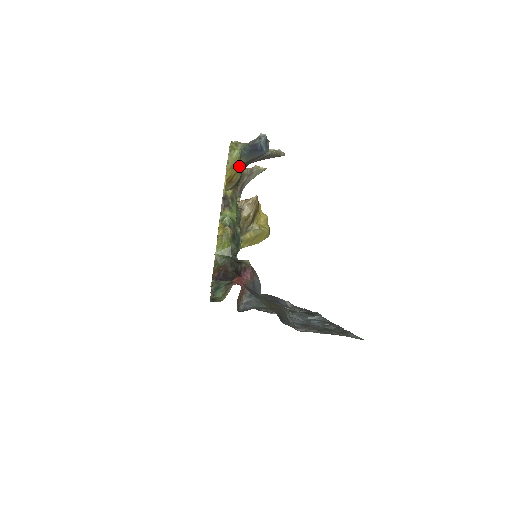
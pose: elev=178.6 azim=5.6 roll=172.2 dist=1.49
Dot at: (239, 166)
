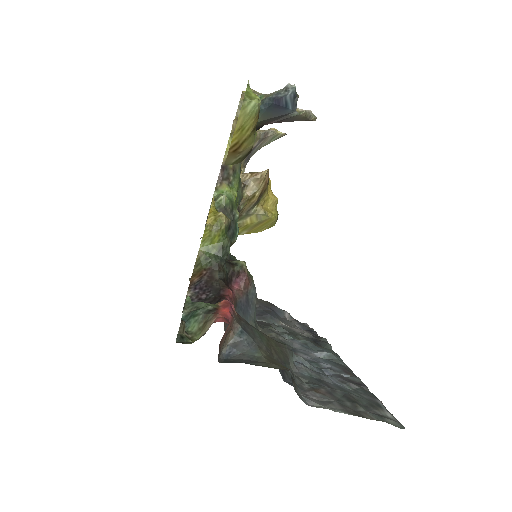
Dot at: (254, 128)
